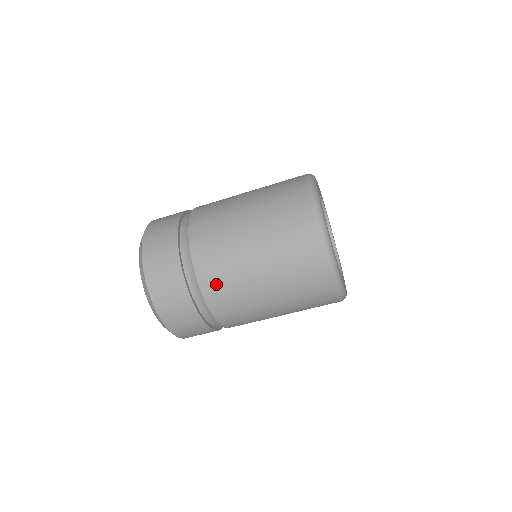
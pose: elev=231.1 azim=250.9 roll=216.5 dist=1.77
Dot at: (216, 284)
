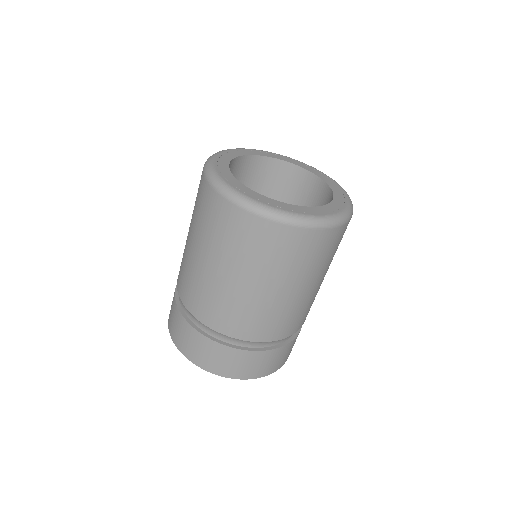
Dot at: (281, 328)
